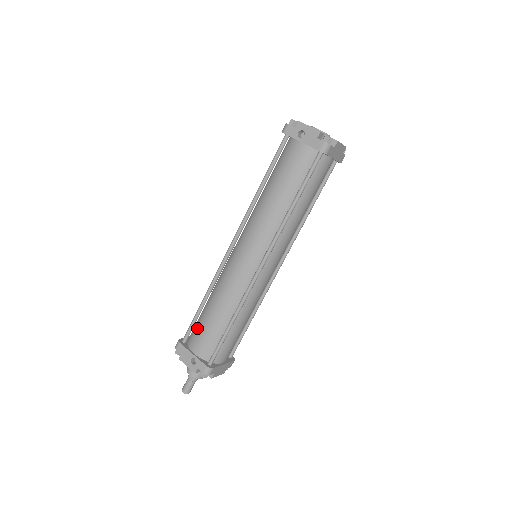
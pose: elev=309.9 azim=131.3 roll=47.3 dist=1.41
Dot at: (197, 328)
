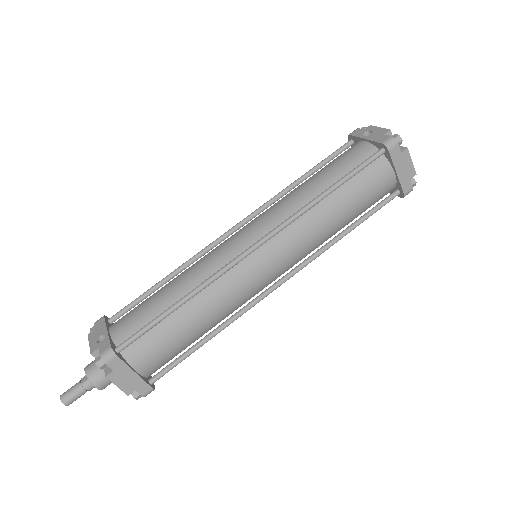
Dot at: occluded
